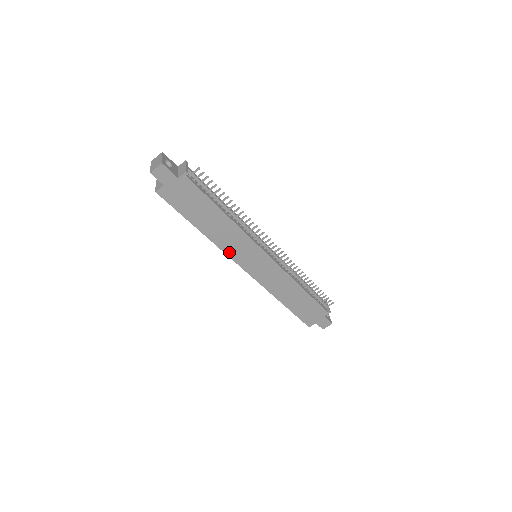
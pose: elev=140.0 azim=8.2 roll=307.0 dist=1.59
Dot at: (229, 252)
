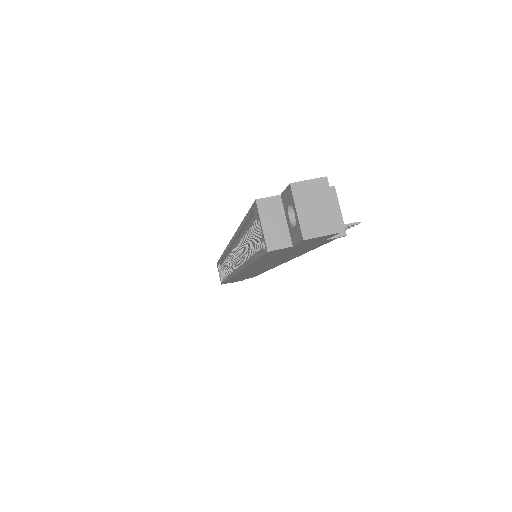
Dot at: (246, 270)
